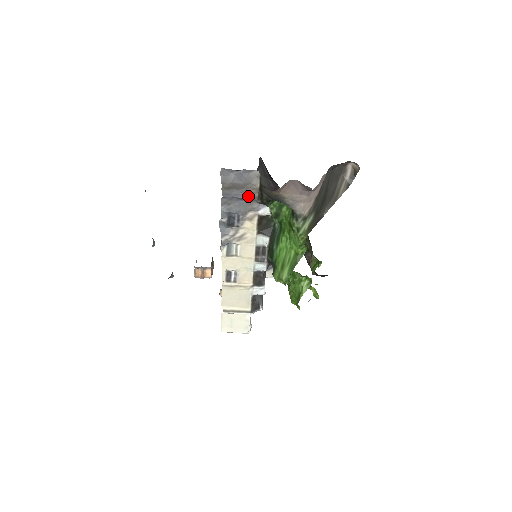
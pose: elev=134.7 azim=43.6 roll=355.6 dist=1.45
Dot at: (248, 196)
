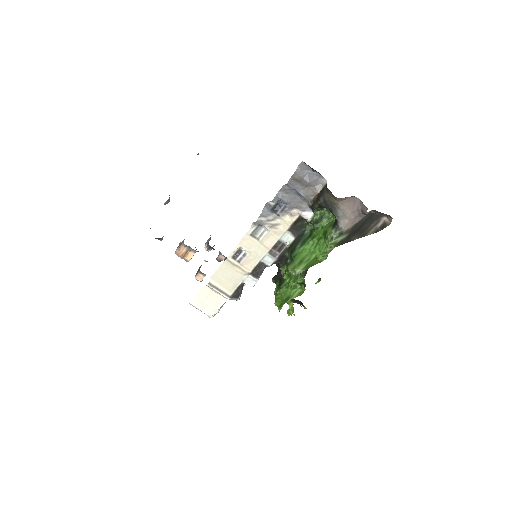
Dot at: (305, 195)
